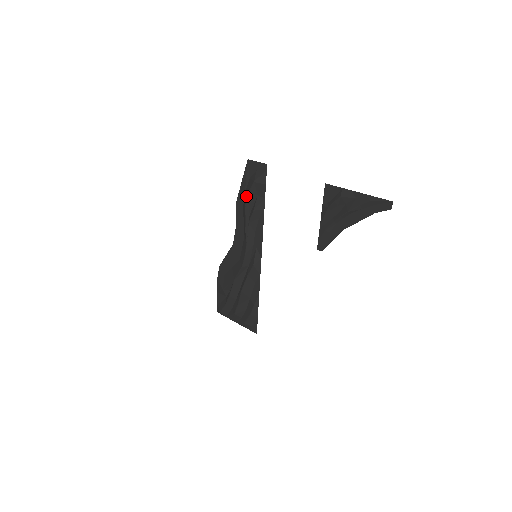
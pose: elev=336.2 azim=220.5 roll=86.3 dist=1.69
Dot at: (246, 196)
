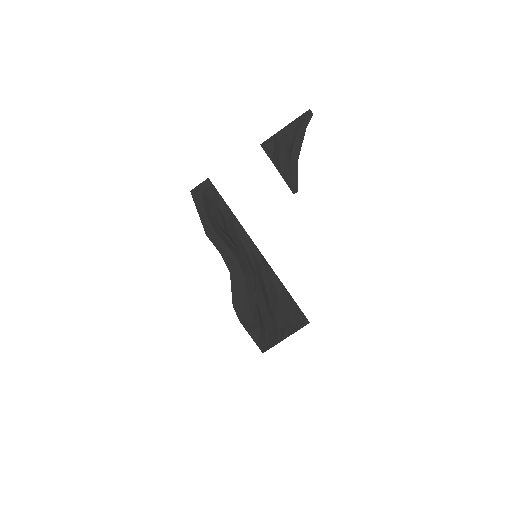
Dot at: (211, 217)
